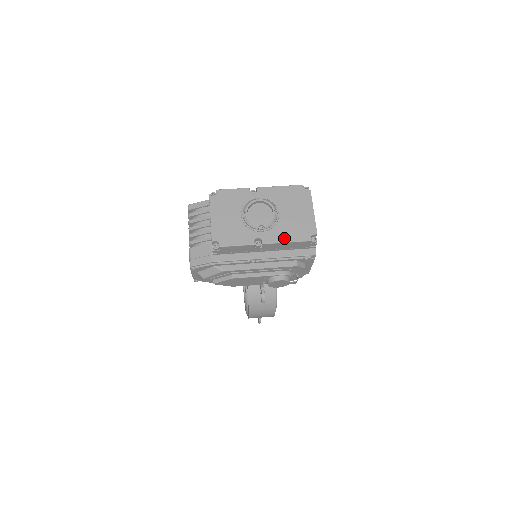
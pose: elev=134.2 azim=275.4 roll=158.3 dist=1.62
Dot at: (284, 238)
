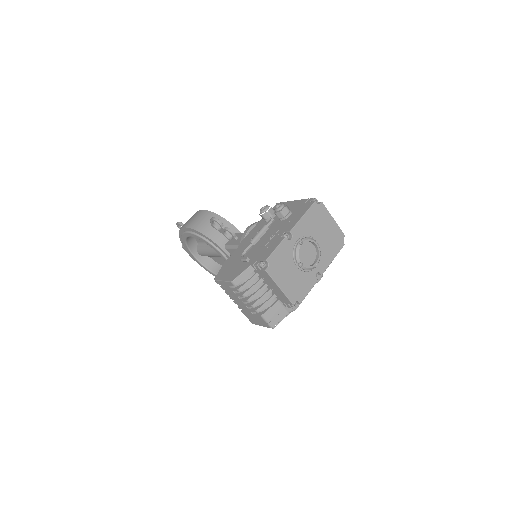
Dot at: (330, 258)
